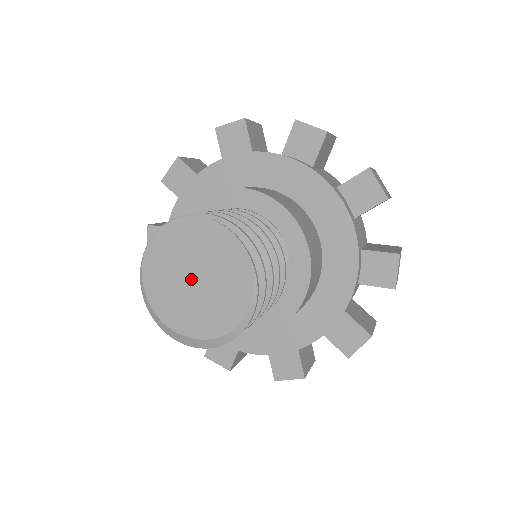
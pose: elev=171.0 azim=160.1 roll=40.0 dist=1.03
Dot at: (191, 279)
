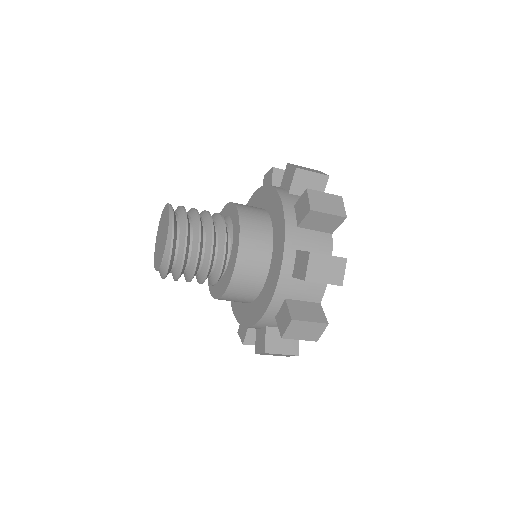
Dot at: (161, 240)
